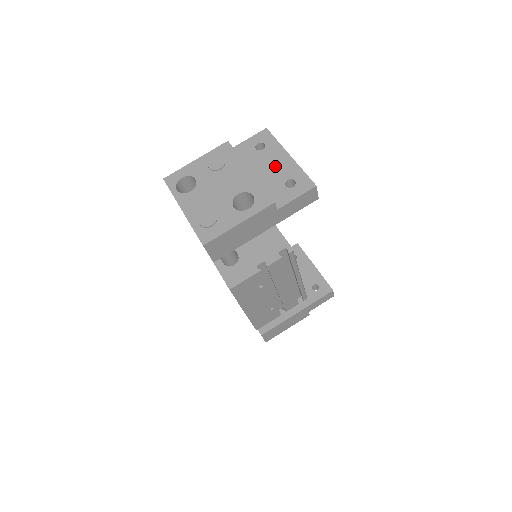
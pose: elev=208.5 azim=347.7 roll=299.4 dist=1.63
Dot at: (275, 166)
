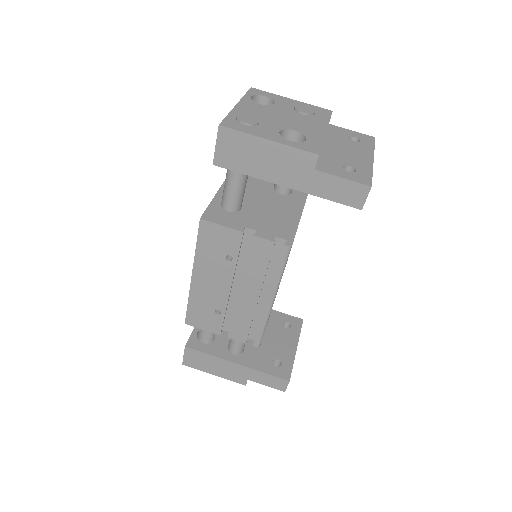
Dot at: (351, 153)
